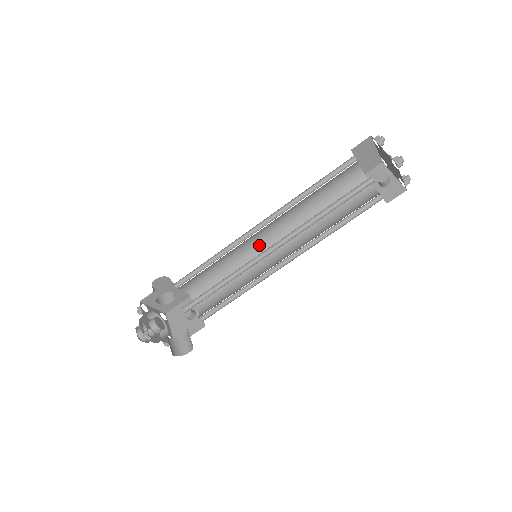
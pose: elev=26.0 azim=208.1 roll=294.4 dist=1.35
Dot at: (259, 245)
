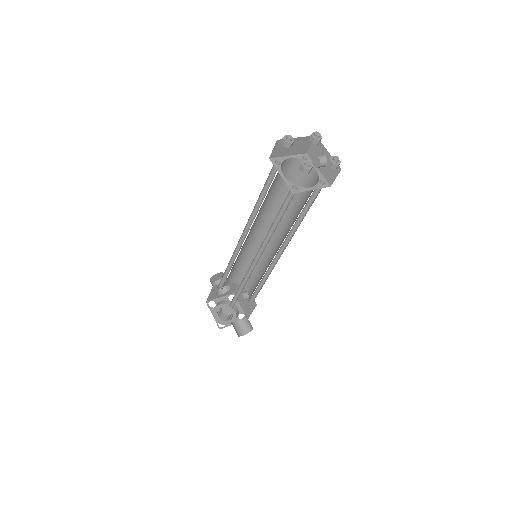
Dot at: (258, 240)
